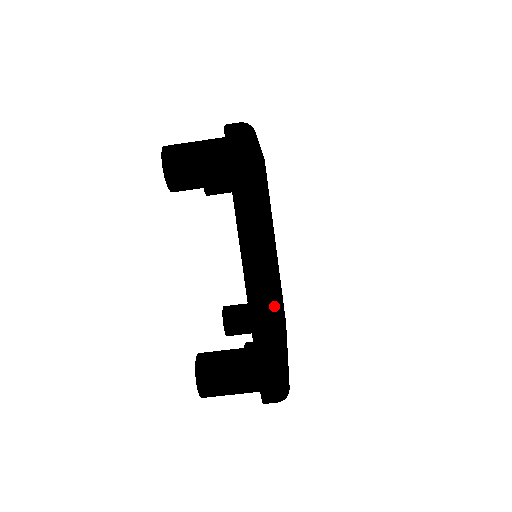
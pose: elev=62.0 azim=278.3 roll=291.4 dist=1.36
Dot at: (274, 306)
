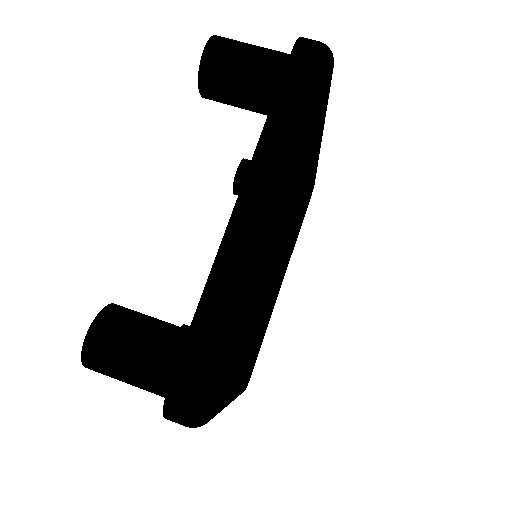
Dot at: (253, 270)
